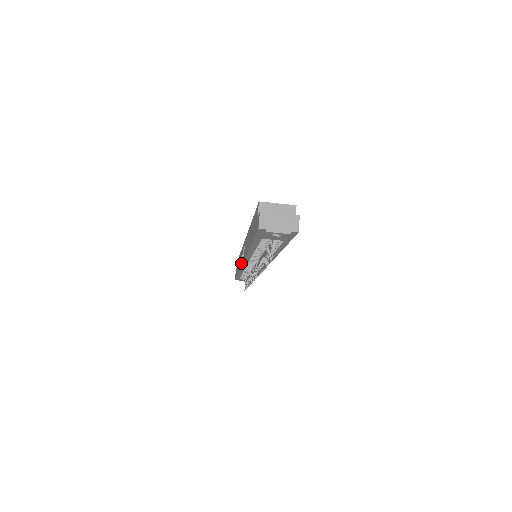
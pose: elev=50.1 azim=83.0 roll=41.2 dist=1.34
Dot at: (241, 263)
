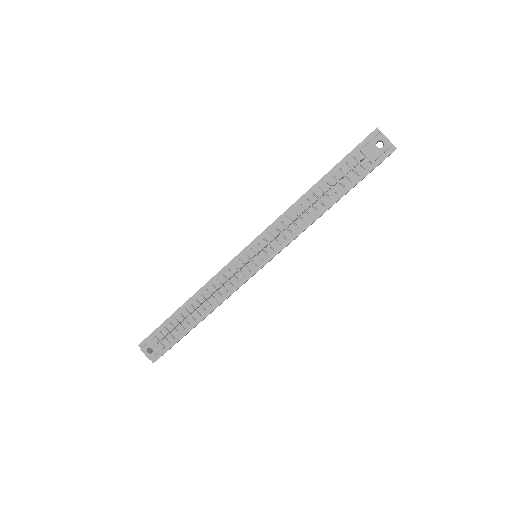
Dot at: (232, 260)
